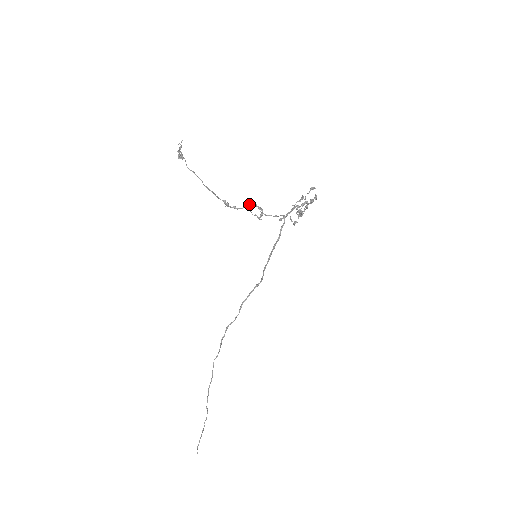
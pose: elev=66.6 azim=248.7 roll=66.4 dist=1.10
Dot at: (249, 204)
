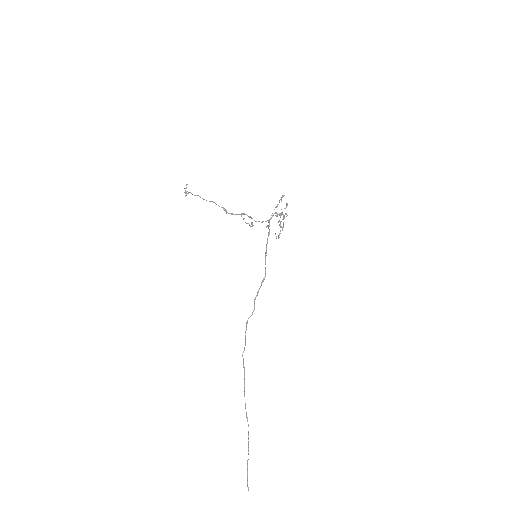
Dot at: (241, 214)
